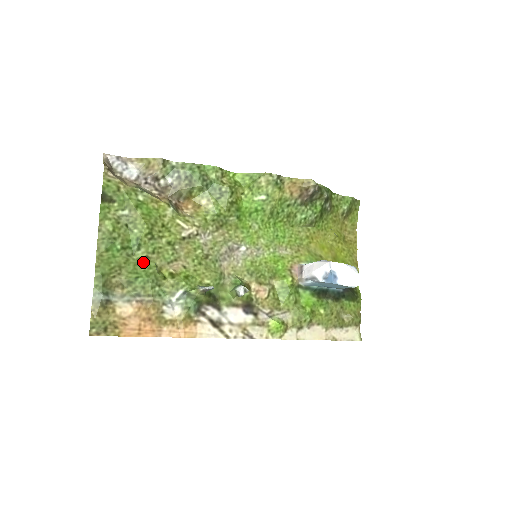
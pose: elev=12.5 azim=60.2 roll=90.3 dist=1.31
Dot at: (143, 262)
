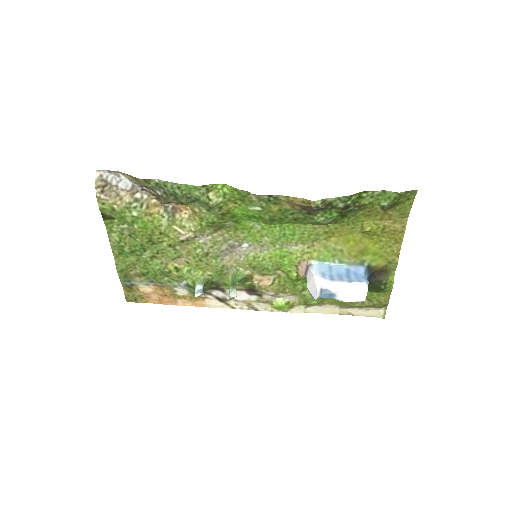
Dot at: (151, 260)
